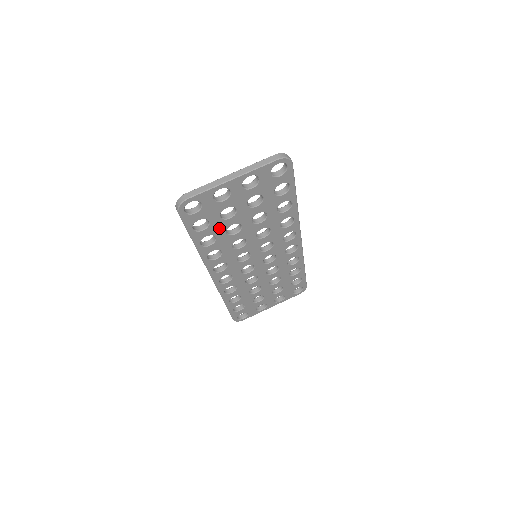
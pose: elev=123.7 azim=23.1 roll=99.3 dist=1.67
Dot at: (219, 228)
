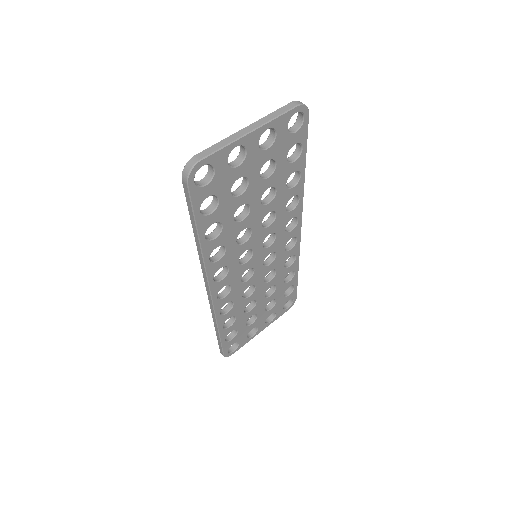
Dot at: (227, 211)
